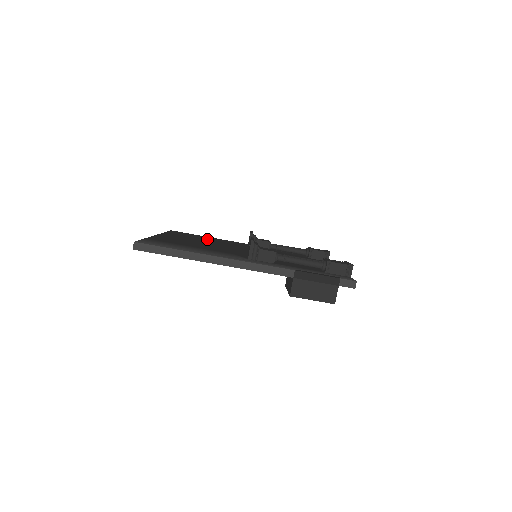
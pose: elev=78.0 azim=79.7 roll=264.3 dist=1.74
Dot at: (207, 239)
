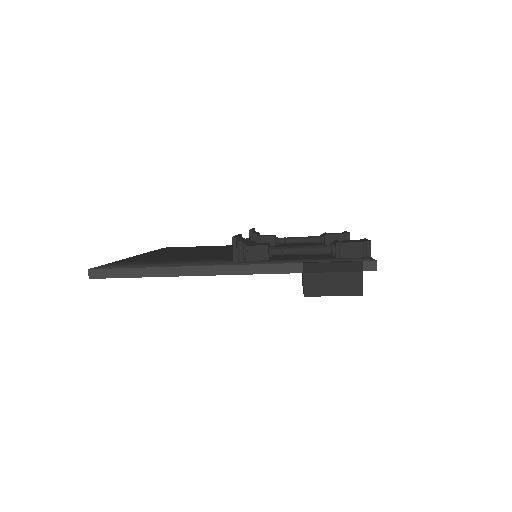
Dot at: occluded
